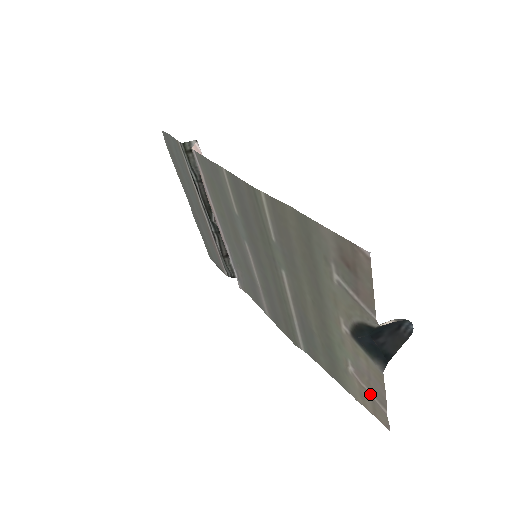
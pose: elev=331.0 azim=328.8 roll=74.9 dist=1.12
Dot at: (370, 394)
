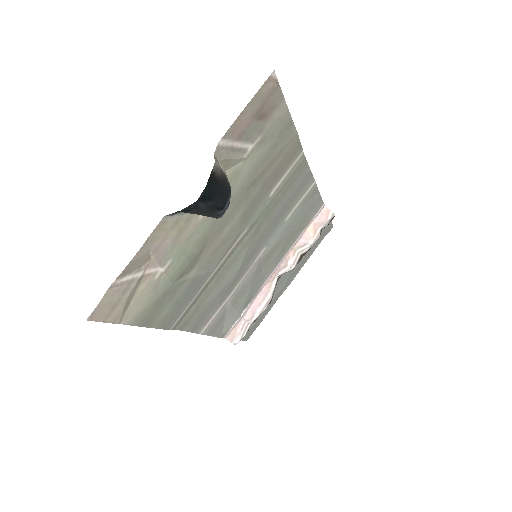
Dot at: (134, 279)
